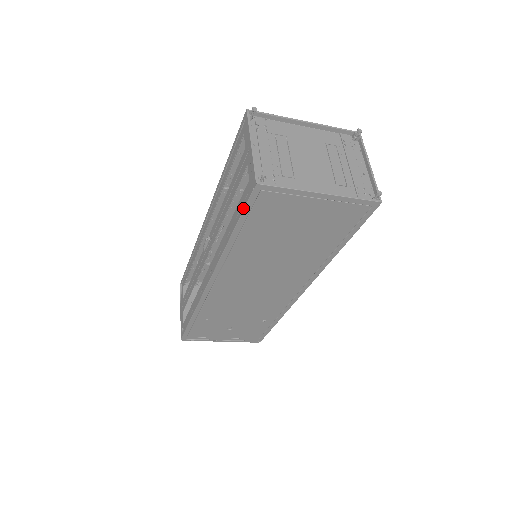
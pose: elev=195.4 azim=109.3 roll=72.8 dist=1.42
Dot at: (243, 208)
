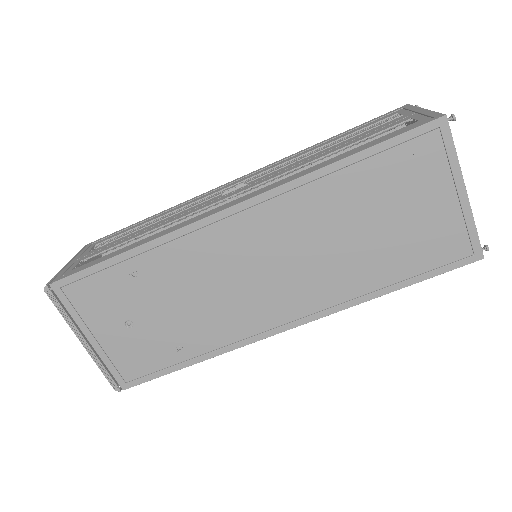
Dot at: (398, 134)
